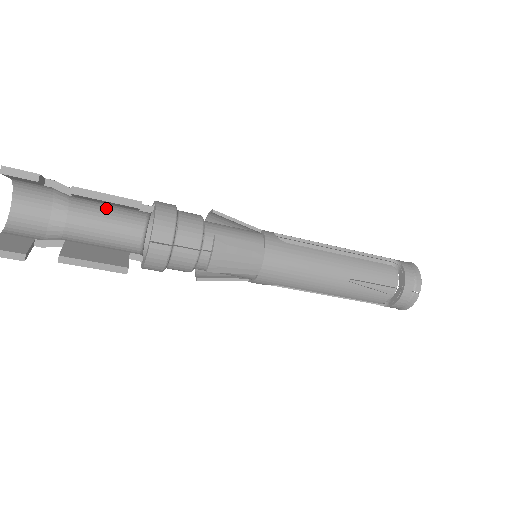
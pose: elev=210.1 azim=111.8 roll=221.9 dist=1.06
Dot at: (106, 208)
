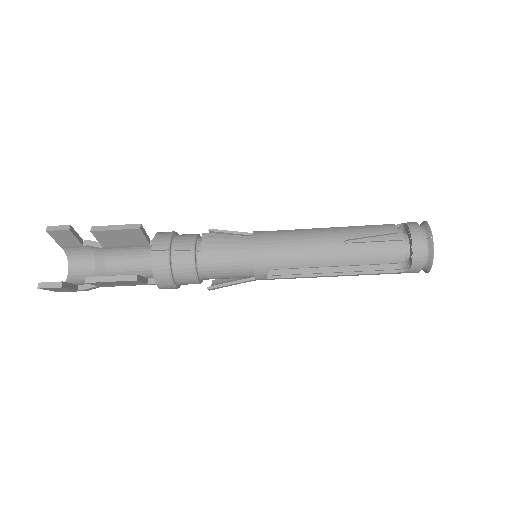
Dot at: (130, 255)
